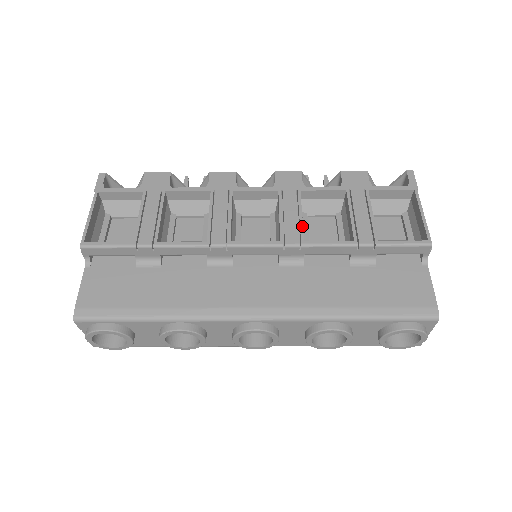
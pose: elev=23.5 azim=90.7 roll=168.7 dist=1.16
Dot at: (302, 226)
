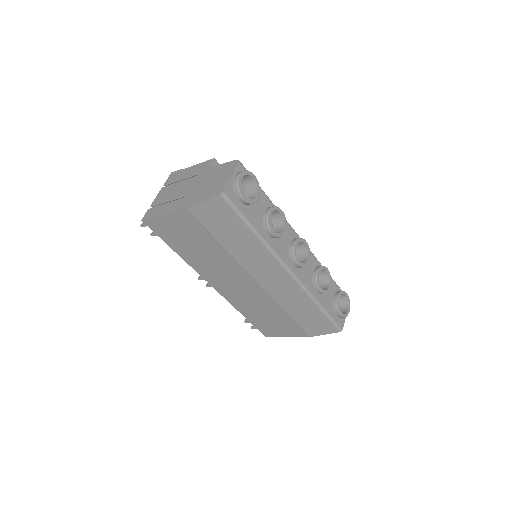
Dot at: occluded
